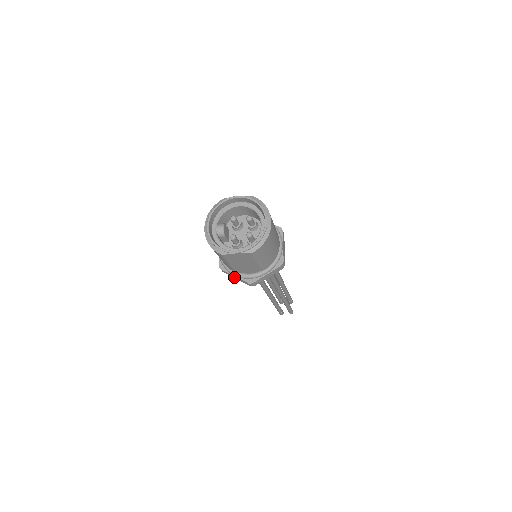
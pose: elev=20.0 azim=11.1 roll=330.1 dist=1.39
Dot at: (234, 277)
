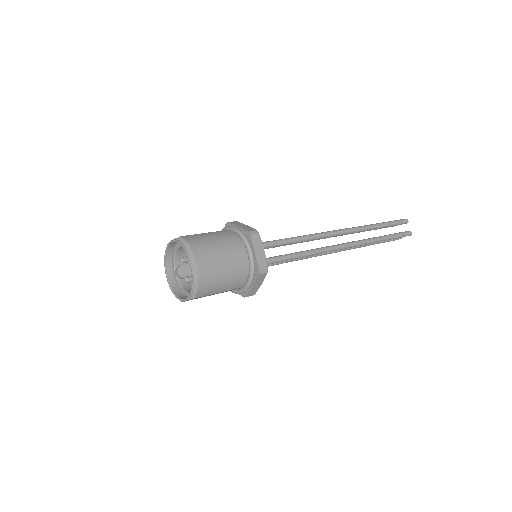
Dot at: occluded
